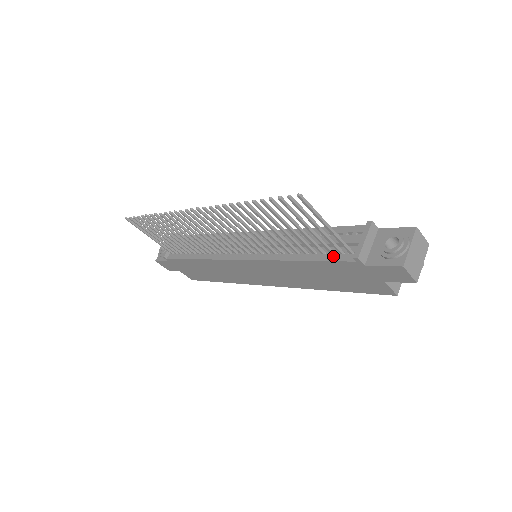
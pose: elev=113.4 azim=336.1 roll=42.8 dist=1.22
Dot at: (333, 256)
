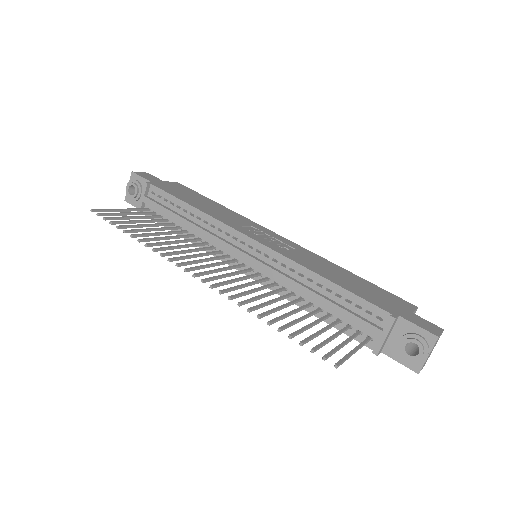
Dot at: (350, 331)
